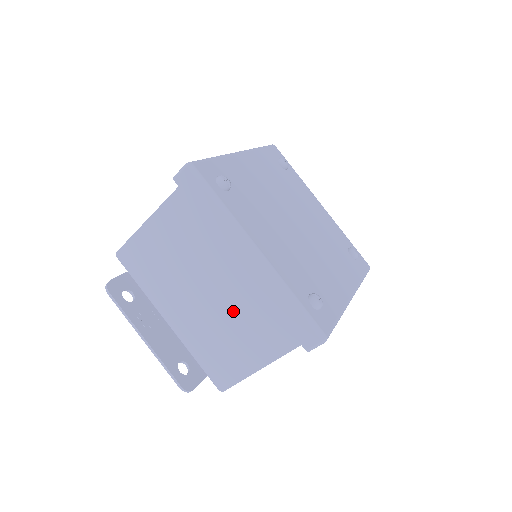
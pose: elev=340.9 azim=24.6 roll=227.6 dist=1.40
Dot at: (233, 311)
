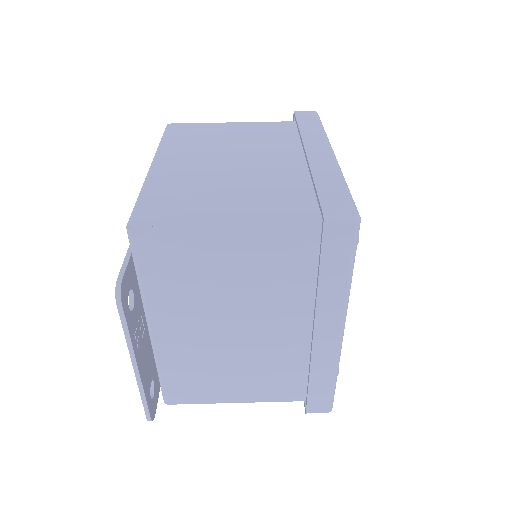
Dot at: (255, 356)
